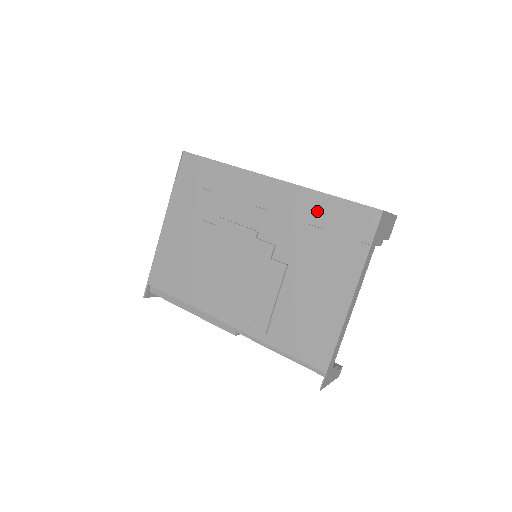
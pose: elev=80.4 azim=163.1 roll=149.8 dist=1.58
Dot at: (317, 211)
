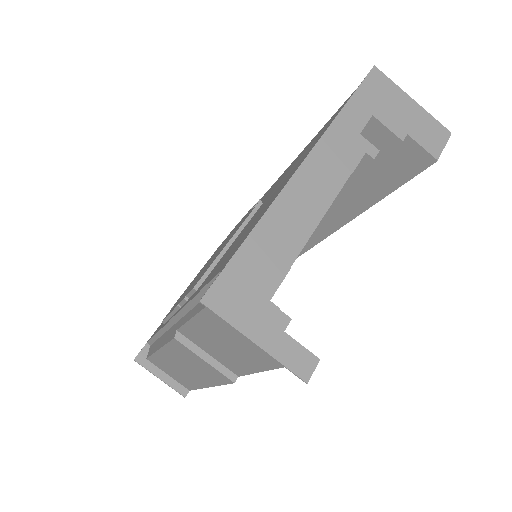
Dot at: occluded
